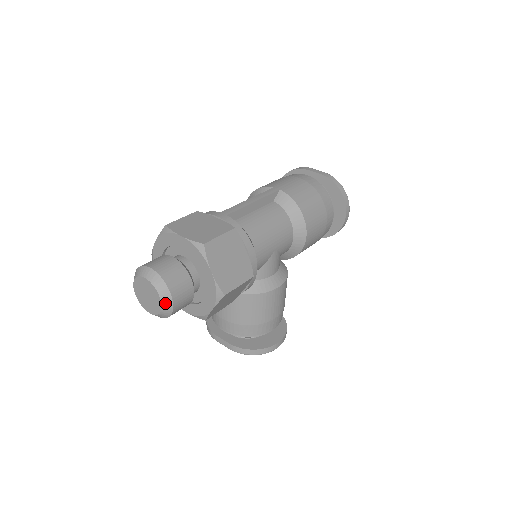
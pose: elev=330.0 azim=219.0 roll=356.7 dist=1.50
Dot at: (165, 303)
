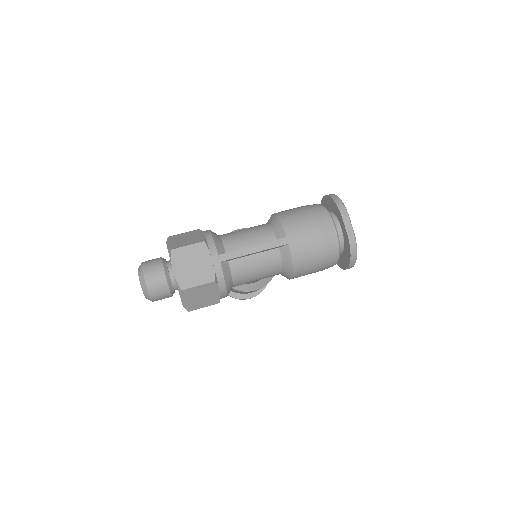
Dot at: (148, 299)
